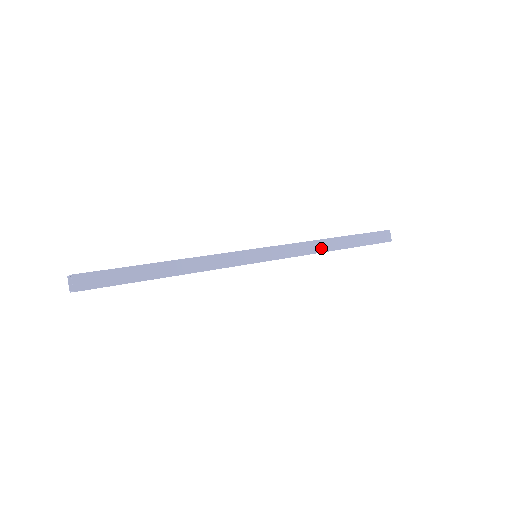
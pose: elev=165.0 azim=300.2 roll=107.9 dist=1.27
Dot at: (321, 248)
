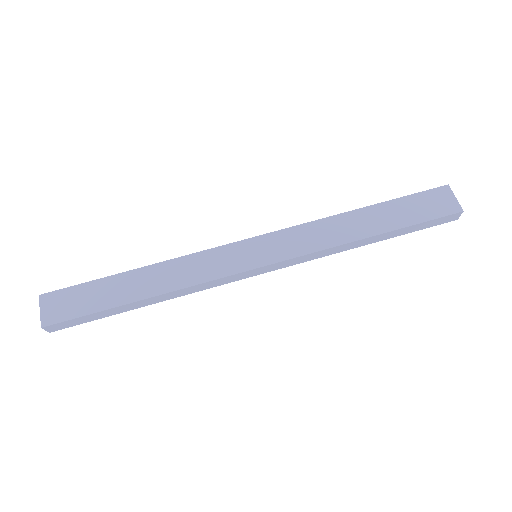
Dot at: (344, 249)
